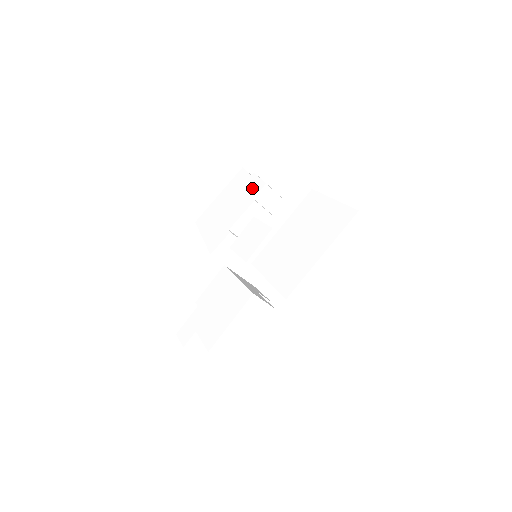
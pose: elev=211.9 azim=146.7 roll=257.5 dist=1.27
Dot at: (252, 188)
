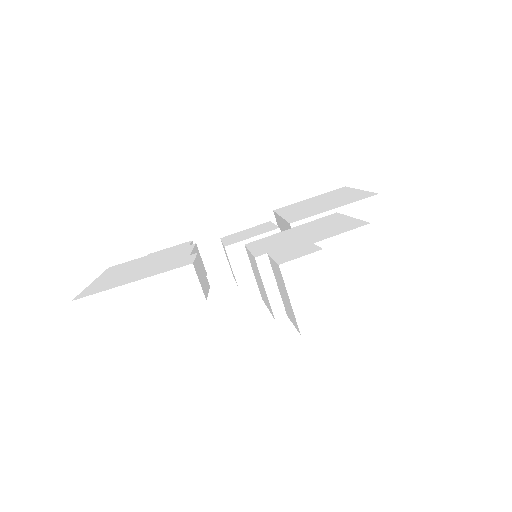
Dot at: (171, 249)
